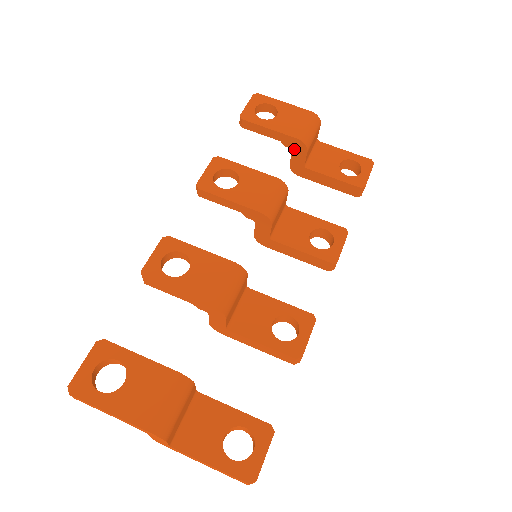
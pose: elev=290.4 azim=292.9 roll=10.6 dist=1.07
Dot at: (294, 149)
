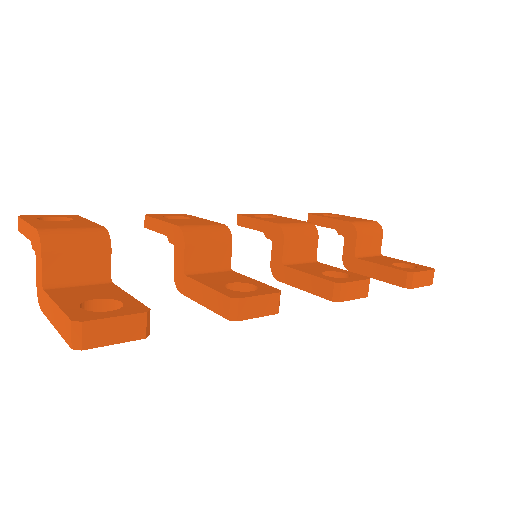
Dot at: (346, 236)
